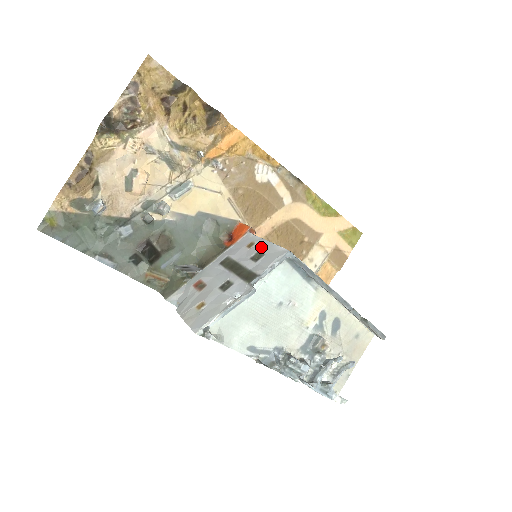
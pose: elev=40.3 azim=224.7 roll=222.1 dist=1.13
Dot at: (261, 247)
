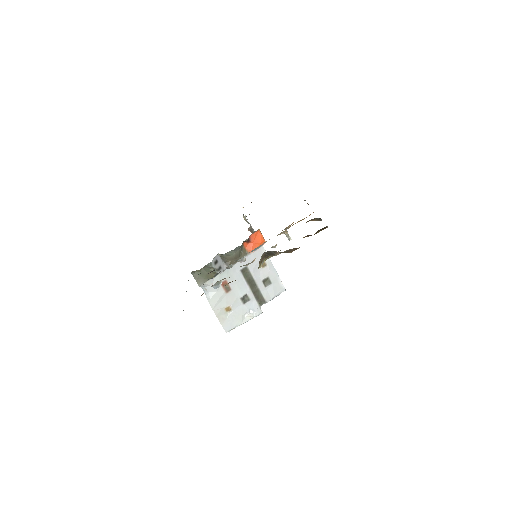
Dot at: (270, 274)
